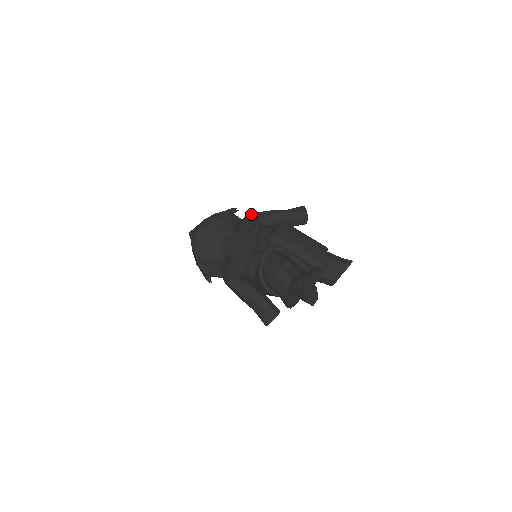
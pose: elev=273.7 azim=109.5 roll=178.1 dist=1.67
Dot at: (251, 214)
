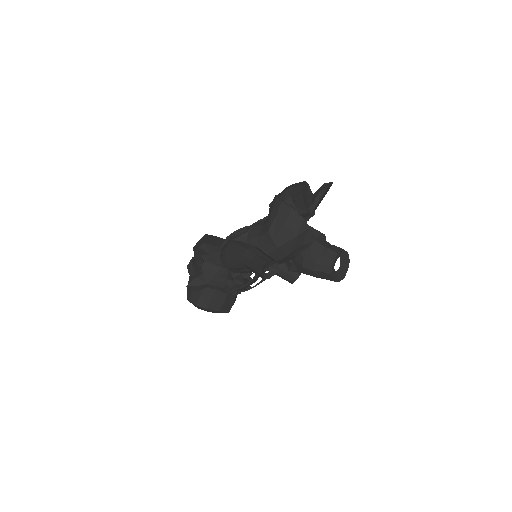
Dot at: occluded
